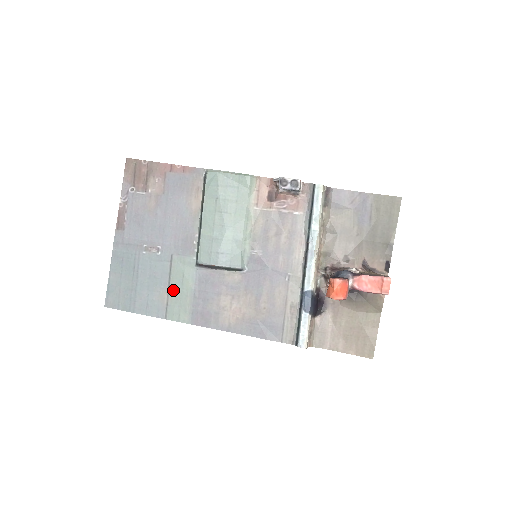
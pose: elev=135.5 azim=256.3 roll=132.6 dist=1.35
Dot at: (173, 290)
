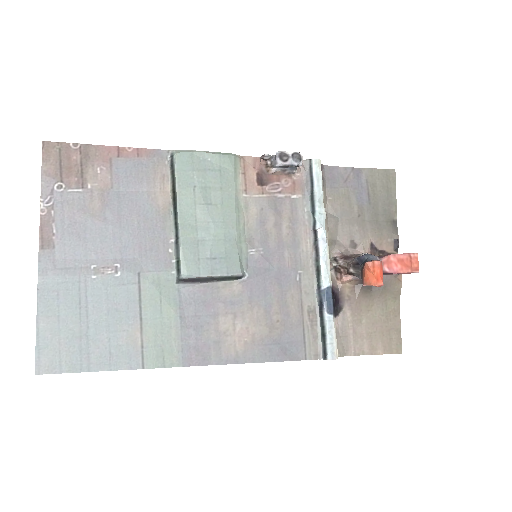
Dot at: (148, 323)
